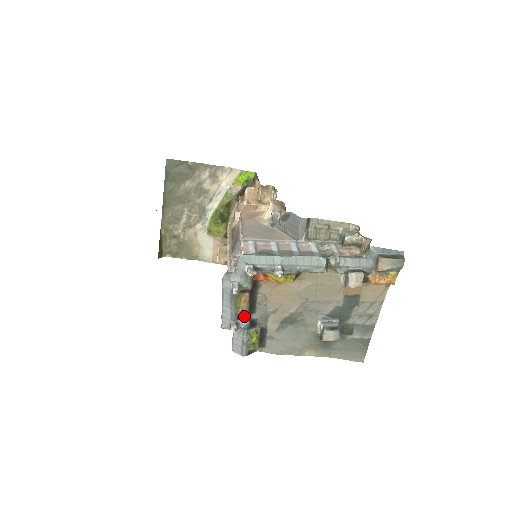
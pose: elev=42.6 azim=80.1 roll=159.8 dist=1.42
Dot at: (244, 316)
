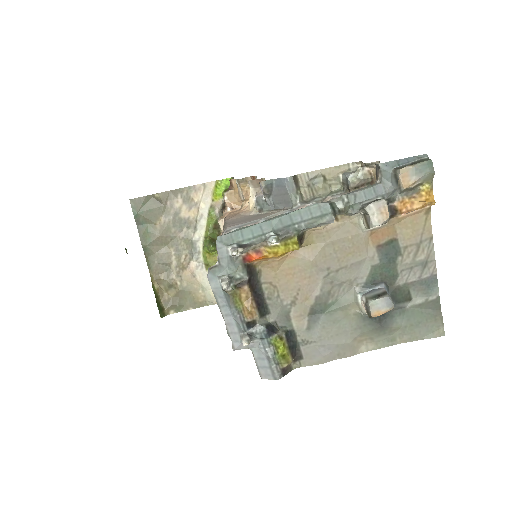
Dot at: (255, 321)
